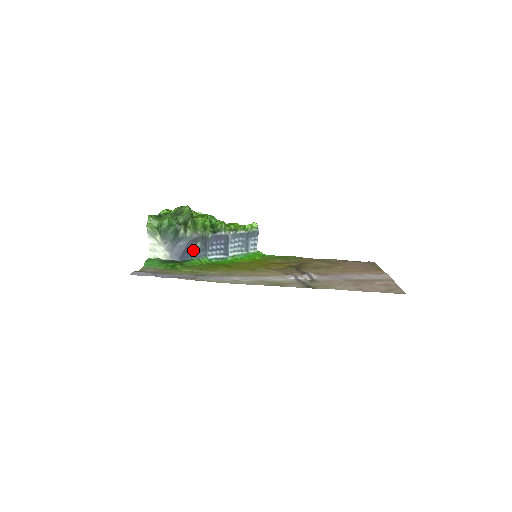
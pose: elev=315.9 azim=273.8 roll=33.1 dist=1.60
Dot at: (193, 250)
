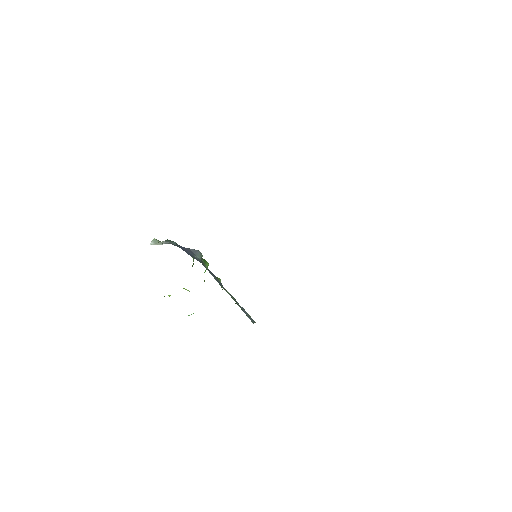
Dot at: (190, 255)
